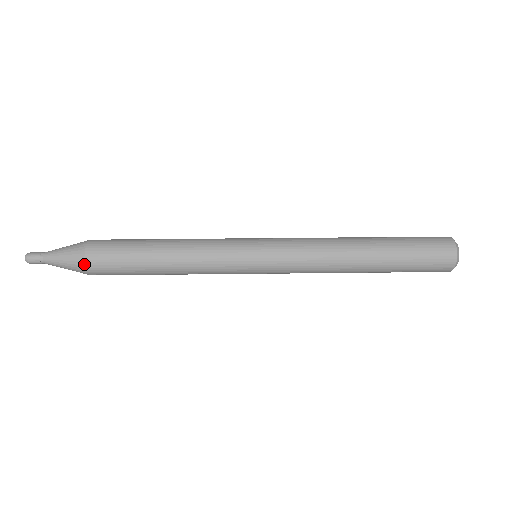
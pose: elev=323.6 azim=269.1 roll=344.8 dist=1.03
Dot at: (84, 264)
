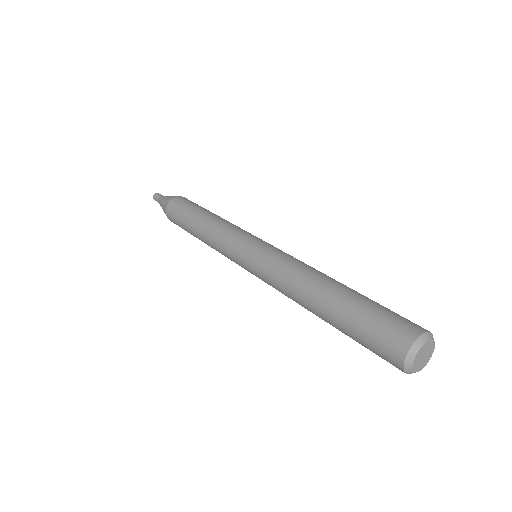
Dot at: (166, 210)
